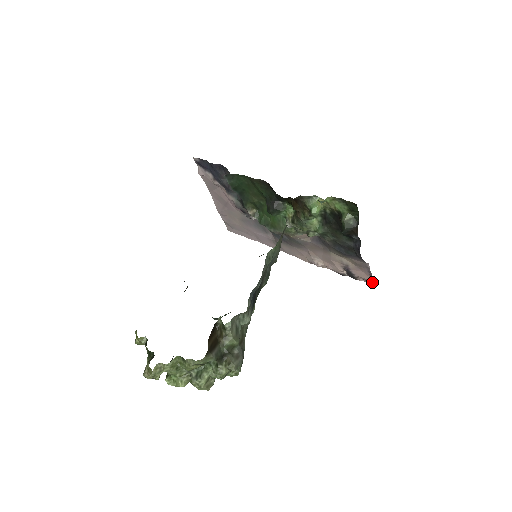
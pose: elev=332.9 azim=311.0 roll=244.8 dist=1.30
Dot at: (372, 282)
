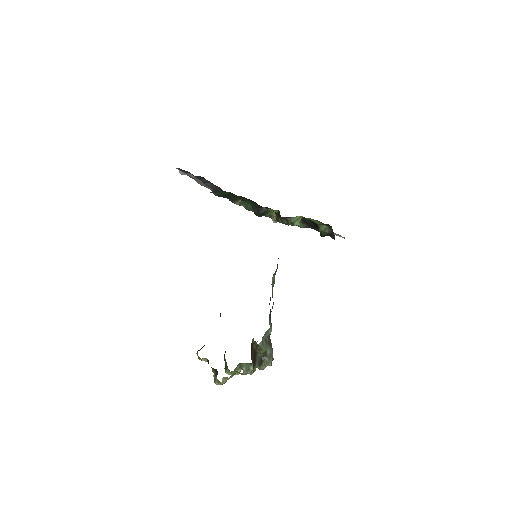
Dot at: occluded
